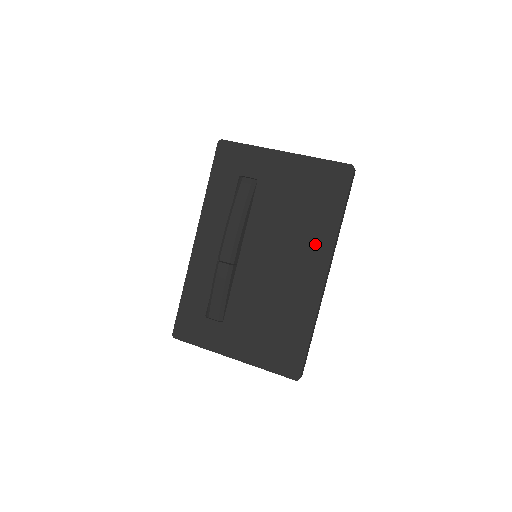
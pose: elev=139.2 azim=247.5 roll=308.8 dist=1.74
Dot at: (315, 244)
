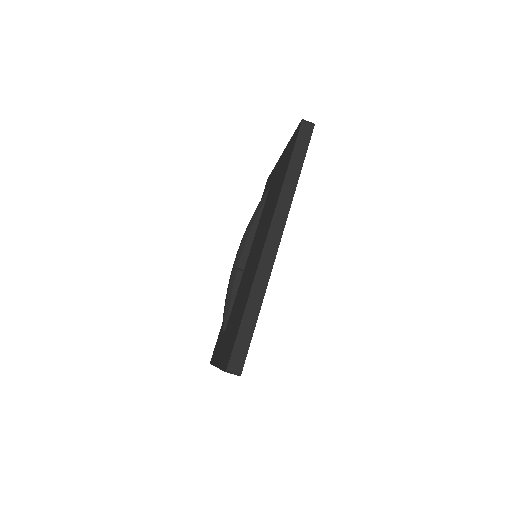
Dot at: (271, 211)
